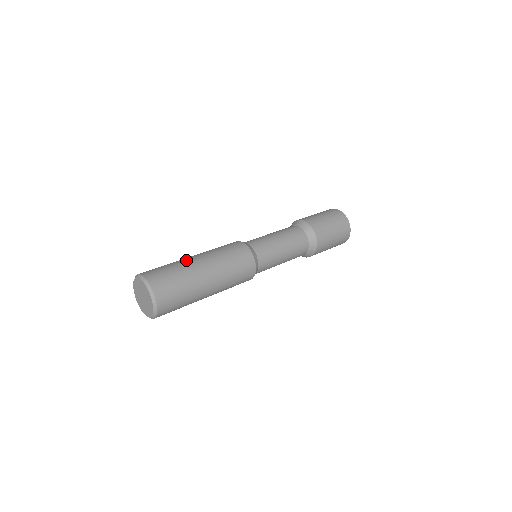
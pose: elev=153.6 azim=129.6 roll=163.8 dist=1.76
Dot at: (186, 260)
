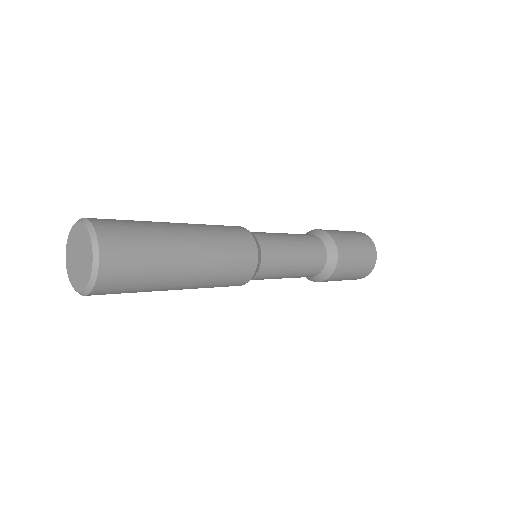
Dot at: occluded
